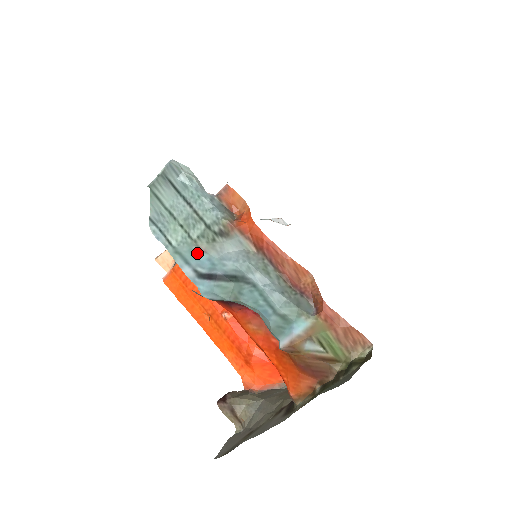
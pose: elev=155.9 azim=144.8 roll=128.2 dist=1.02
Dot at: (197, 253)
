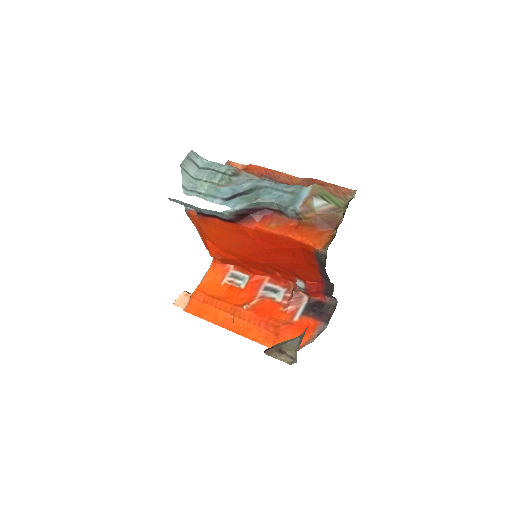
Dot at: (221, 189)
